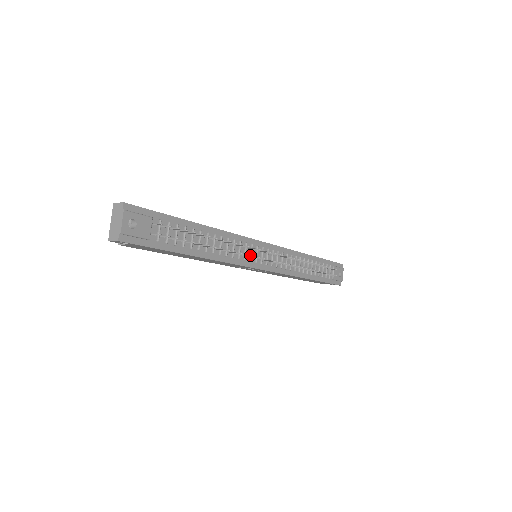
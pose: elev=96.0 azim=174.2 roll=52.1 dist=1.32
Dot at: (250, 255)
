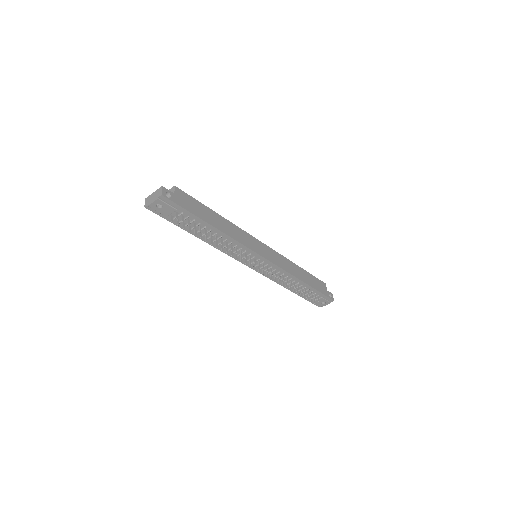
Dot at: (244, 257)
